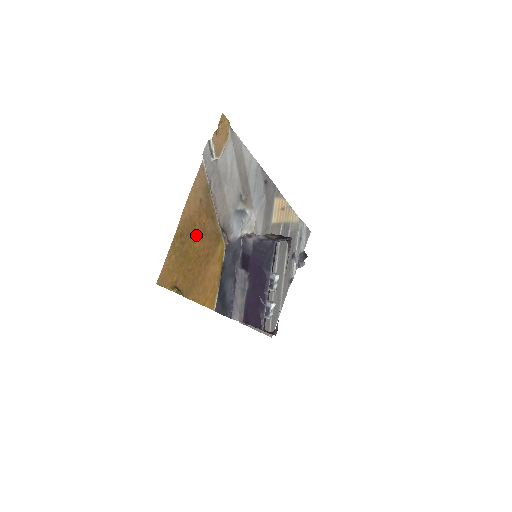
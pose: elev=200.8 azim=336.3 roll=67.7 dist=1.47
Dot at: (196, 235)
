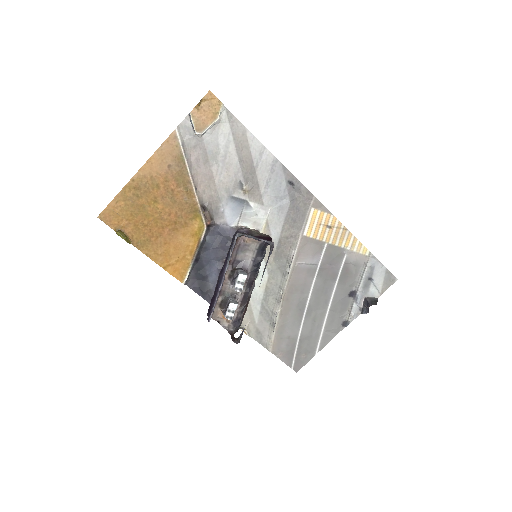
Dot at: (159, 196)
